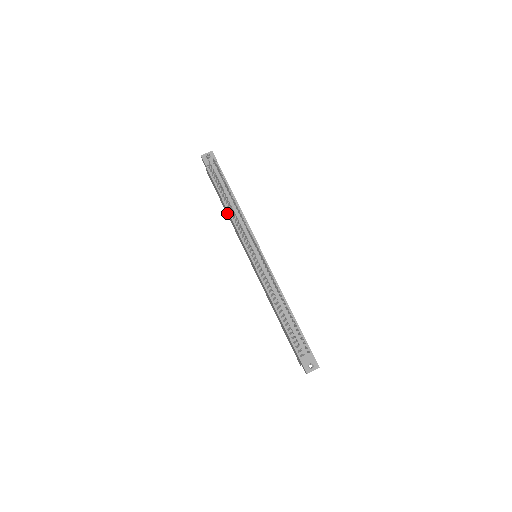
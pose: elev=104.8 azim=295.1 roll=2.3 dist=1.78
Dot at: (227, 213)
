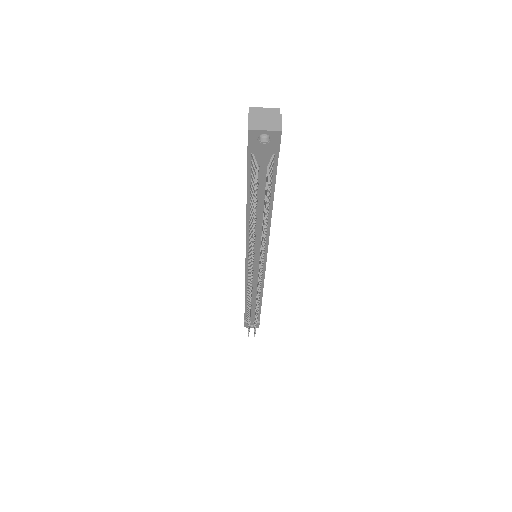
Dot at: occluded
